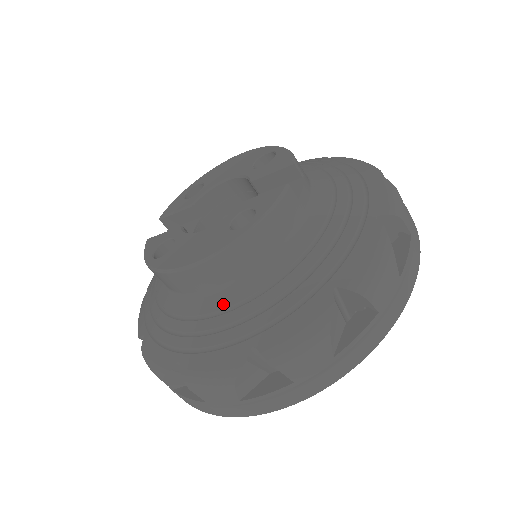
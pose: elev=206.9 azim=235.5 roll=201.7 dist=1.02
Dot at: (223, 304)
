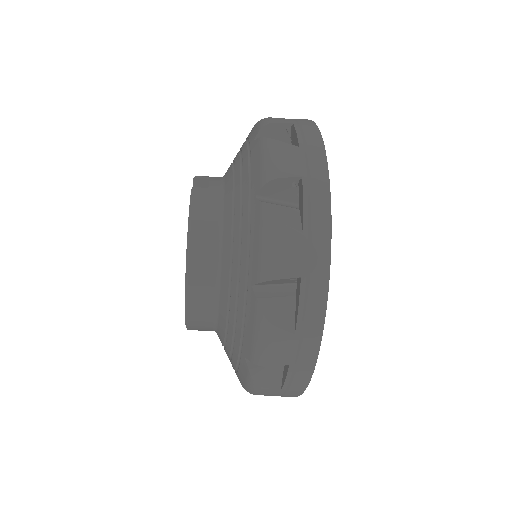
Dot at: (226, 290)
